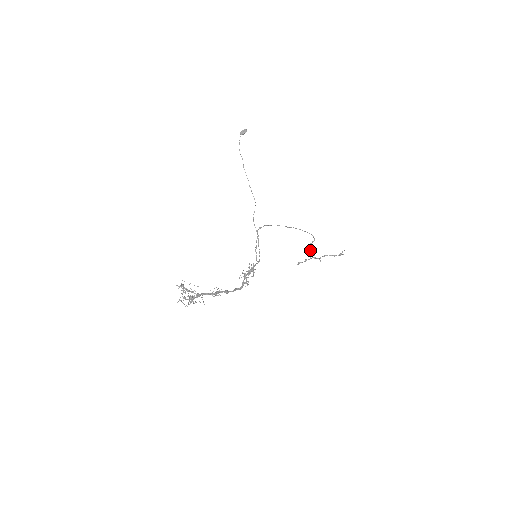
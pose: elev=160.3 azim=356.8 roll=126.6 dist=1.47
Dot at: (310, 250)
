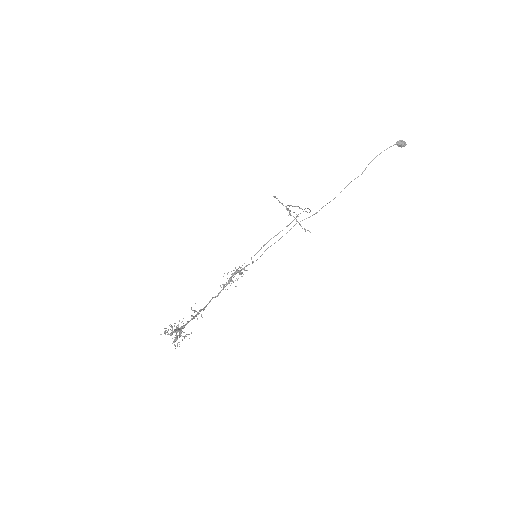
Dot at: (294, 206)
